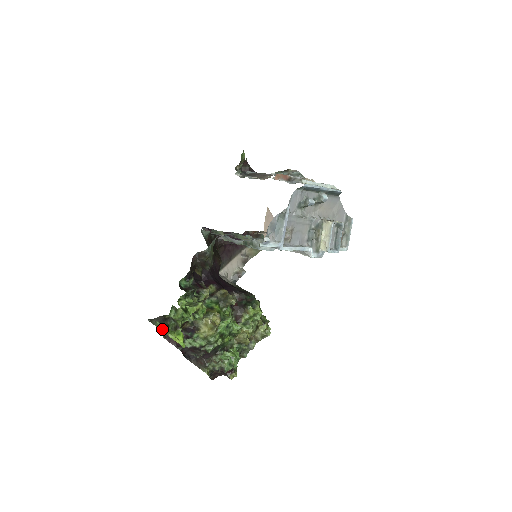
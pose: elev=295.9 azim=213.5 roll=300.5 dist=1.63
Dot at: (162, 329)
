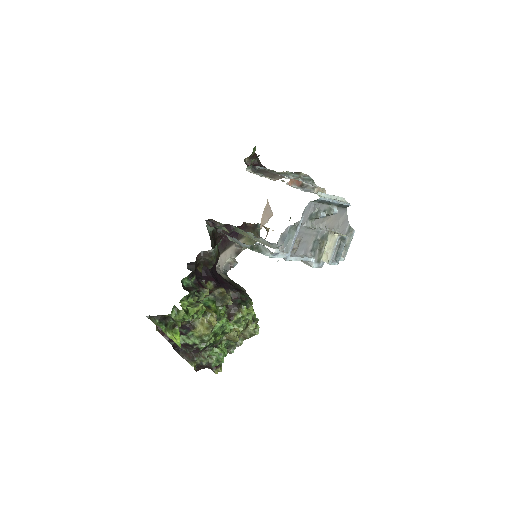
Dot at: (161, 328)
